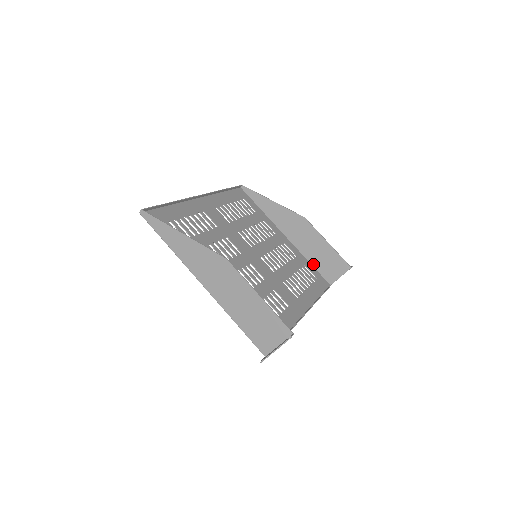
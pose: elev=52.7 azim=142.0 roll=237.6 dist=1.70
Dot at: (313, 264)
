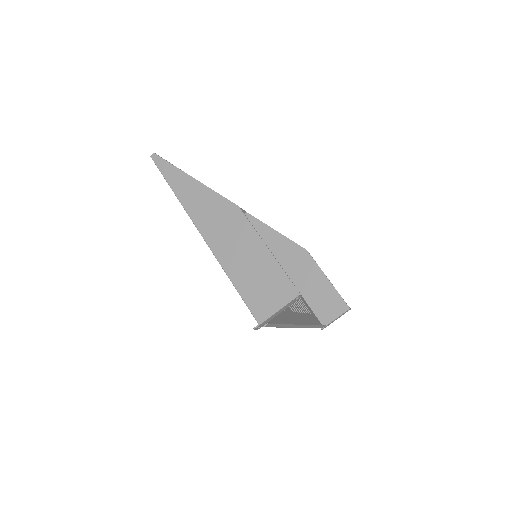
Dot at: (308, 301)
